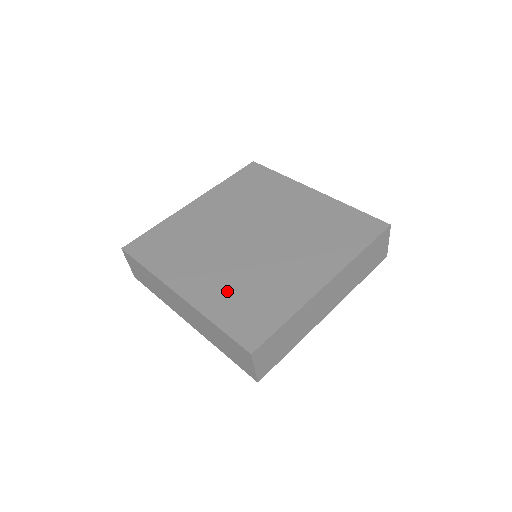
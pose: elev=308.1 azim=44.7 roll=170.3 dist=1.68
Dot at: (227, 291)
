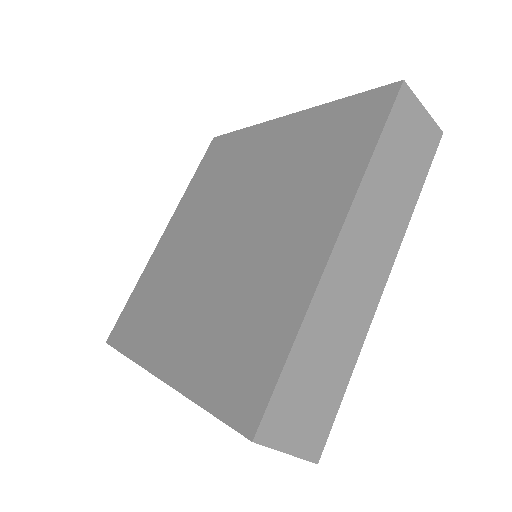
Dot at: (208, 340)
